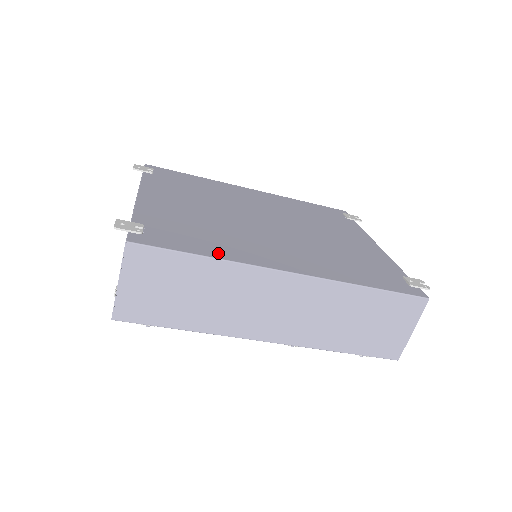
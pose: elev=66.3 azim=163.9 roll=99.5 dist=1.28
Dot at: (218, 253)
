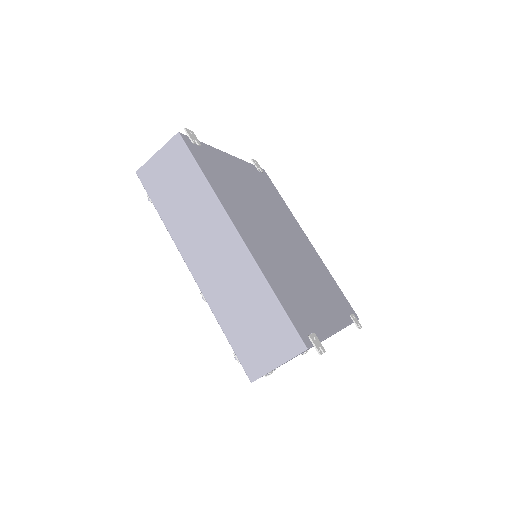
Dot at: (215, 185)
